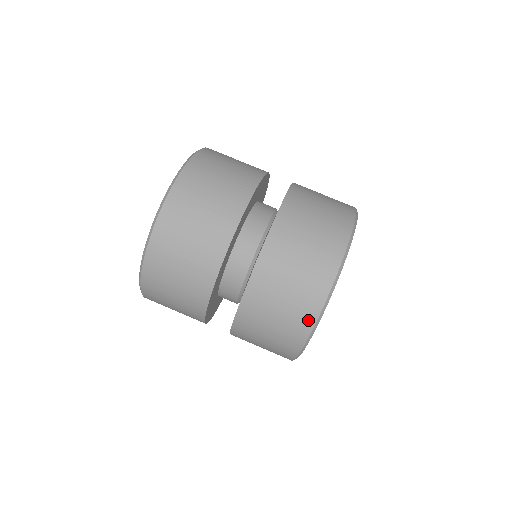
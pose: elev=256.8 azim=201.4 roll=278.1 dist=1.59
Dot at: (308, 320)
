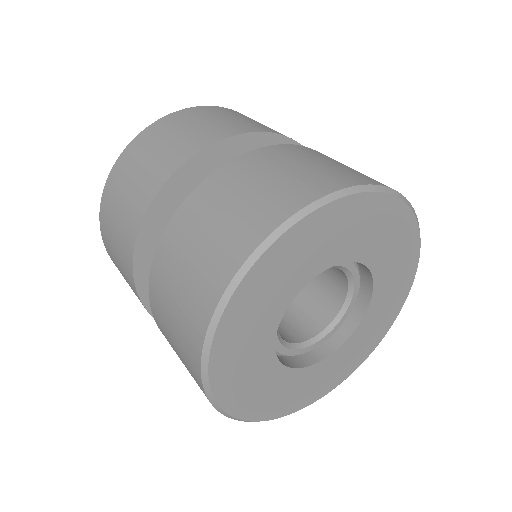
Dot at: (196, 372)
